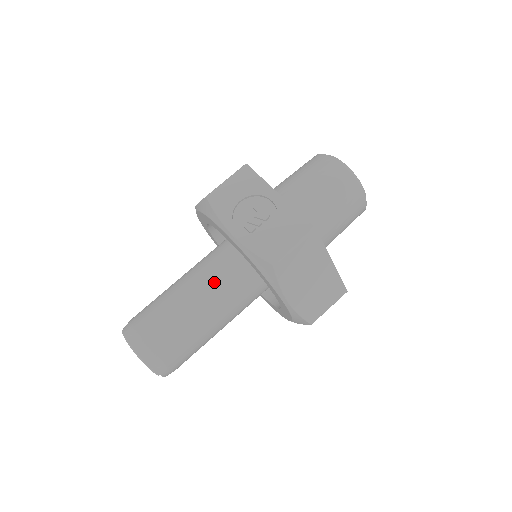
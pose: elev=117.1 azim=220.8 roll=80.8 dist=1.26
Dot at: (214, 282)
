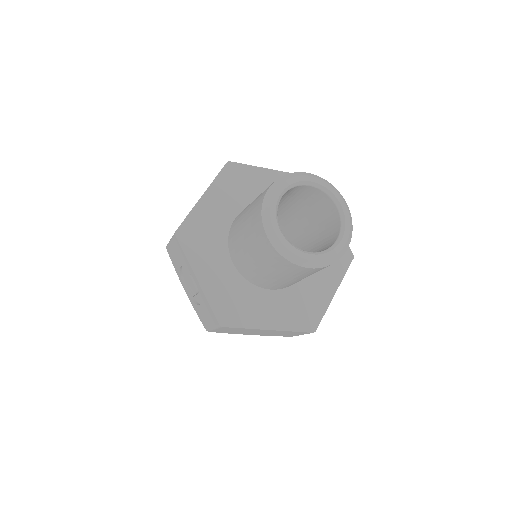
Dot at: occluded
